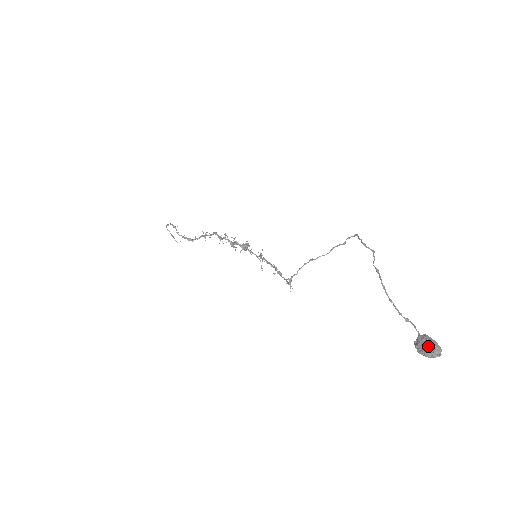
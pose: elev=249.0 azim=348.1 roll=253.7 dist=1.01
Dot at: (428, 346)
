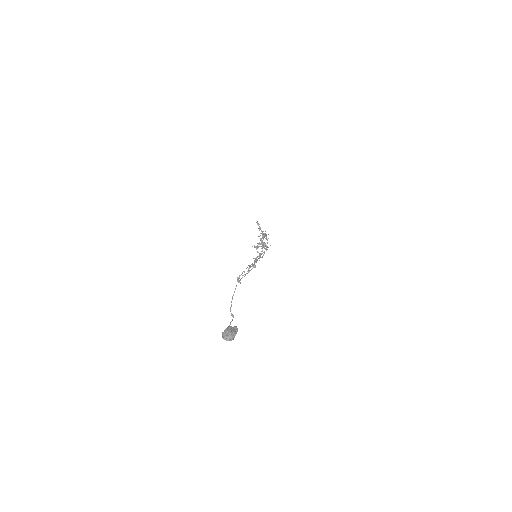
Dot at: (224, 333)
